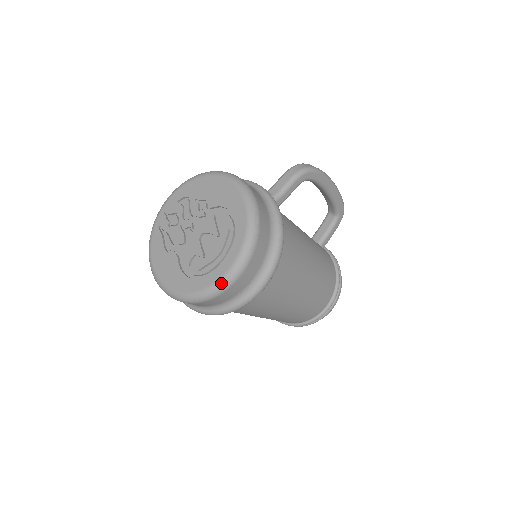
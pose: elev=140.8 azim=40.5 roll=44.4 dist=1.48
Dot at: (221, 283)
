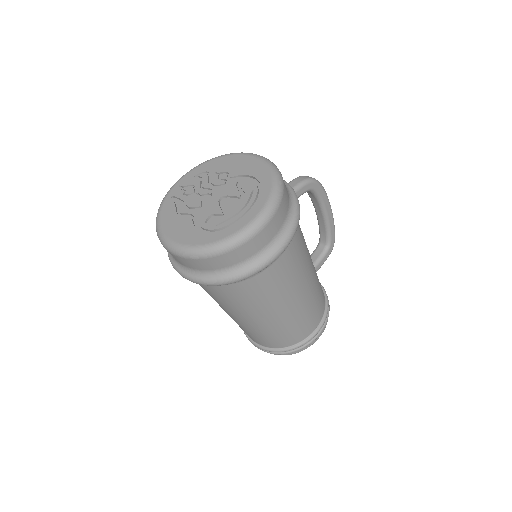
Dot at: (242, 233)
